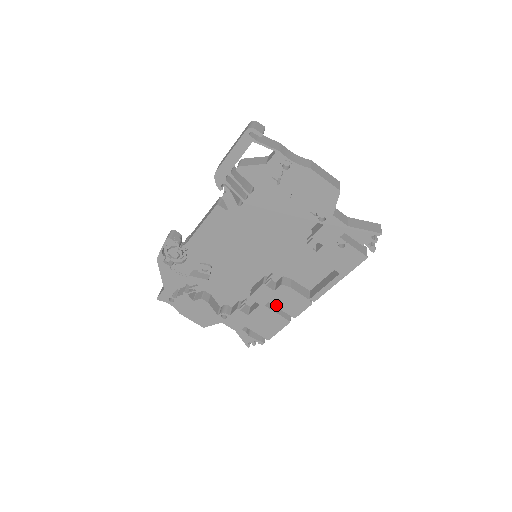
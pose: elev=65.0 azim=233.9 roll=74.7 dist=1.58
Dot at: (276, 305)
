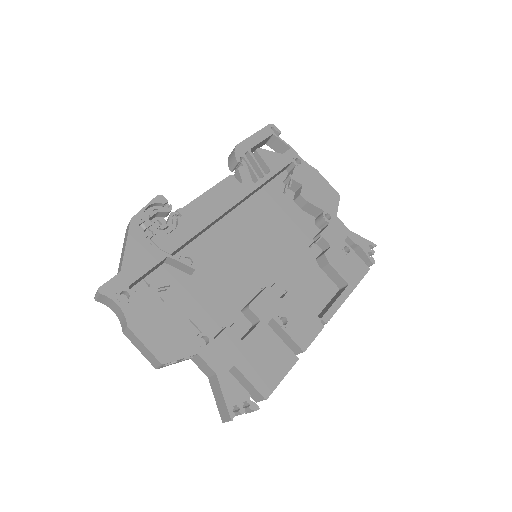
Dot at: (282, 324)
